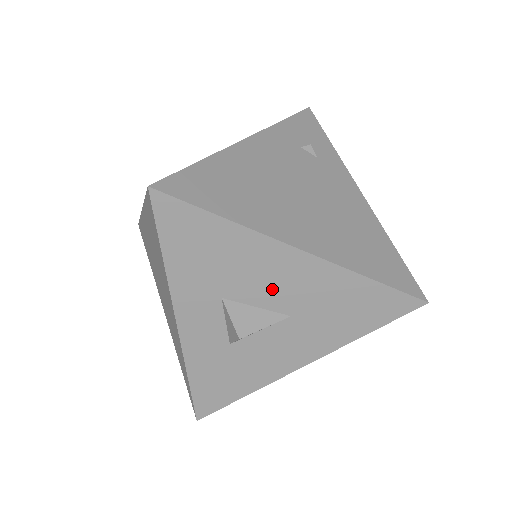
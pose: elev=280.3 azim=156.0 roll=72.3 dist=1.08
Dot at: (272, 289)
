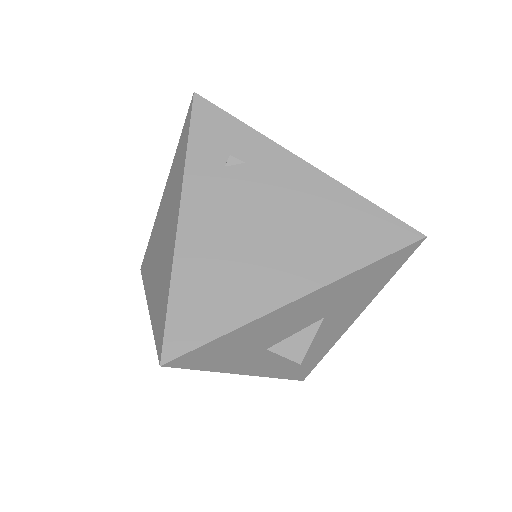
Dot at: (298, 322)
